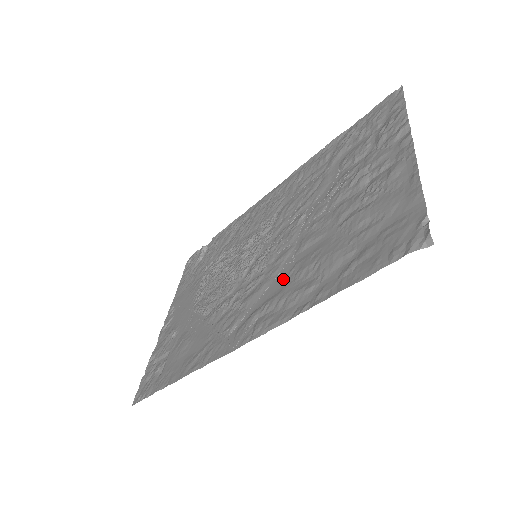
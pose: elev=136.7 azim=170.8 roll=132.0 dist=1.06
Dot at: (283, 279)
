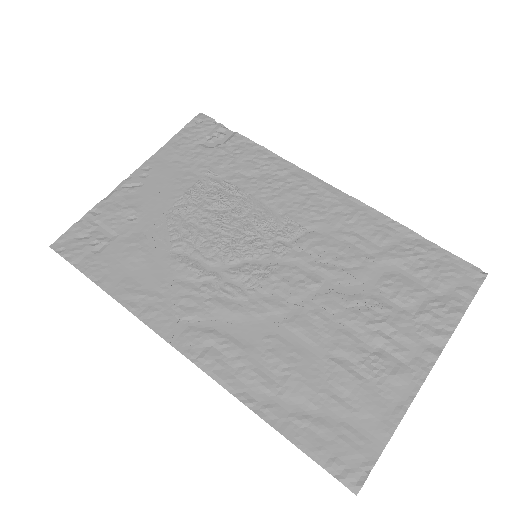
Dot at: (257, 335)
